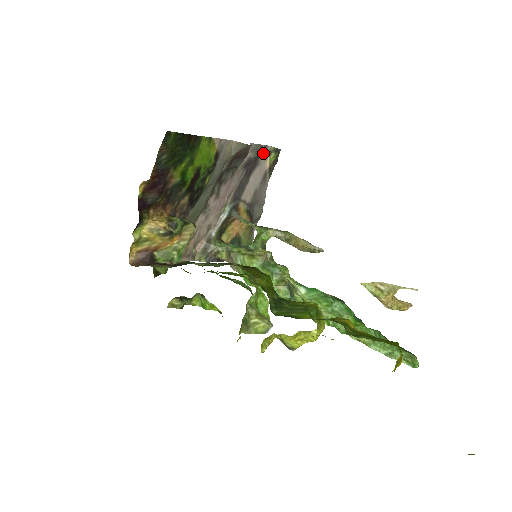
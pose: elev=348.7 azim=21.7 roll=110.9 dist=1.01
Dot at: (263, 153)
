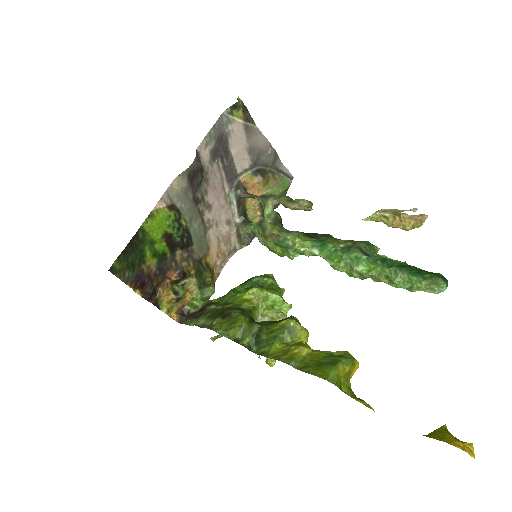
Dot at: (224, 123)
